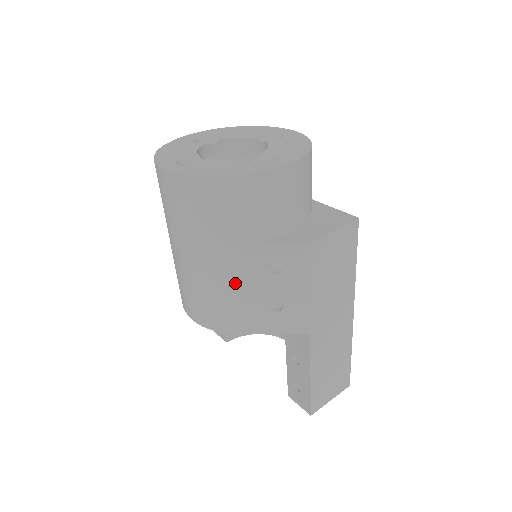
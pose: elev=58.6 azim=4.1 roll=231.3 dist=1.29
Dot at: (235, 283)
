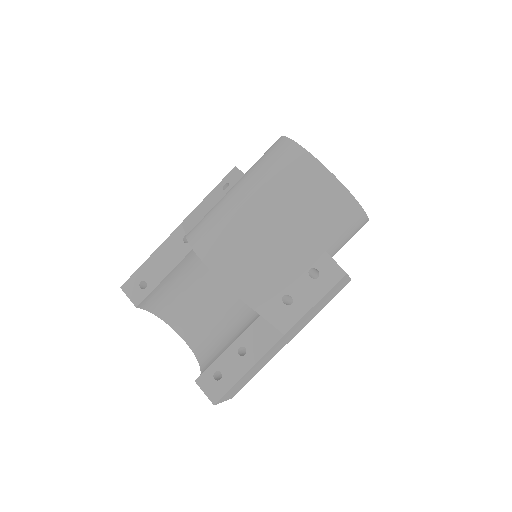
Dot at: (286, 264)
